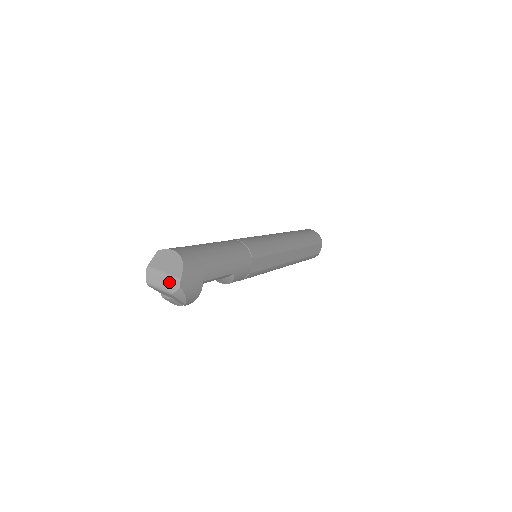
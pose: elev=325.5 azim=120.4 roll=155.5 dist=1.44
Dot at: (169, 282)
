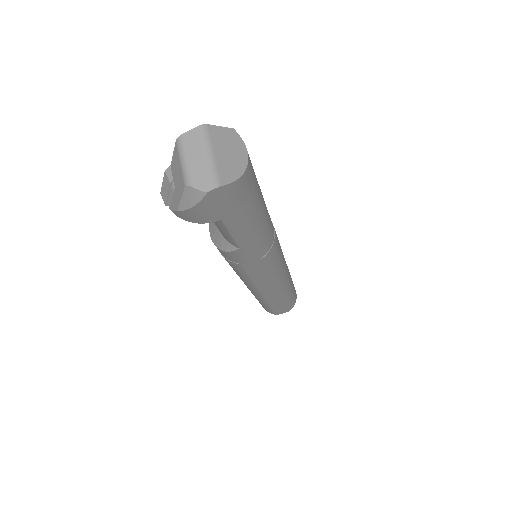
Dot at: (204, 170)
